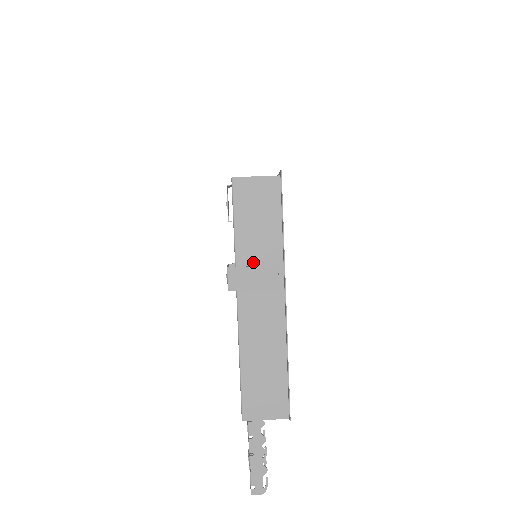
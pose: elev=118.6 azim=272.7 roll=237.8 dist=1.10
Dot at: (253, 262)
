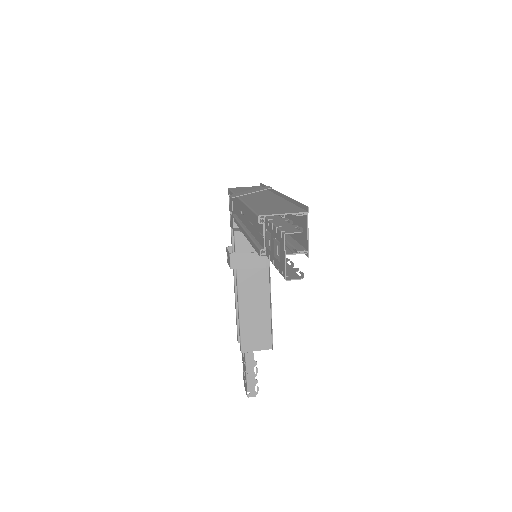
Dot at: (249, 194)
